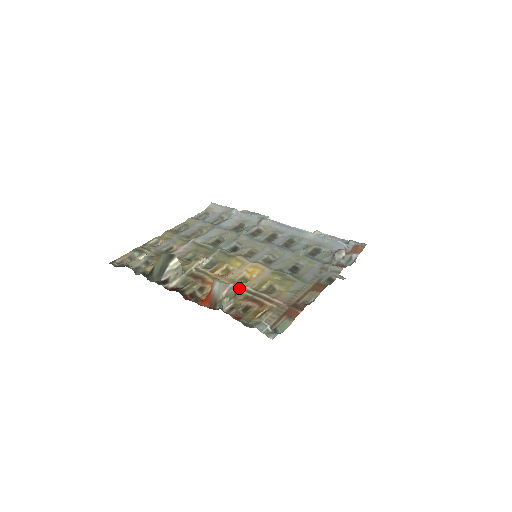
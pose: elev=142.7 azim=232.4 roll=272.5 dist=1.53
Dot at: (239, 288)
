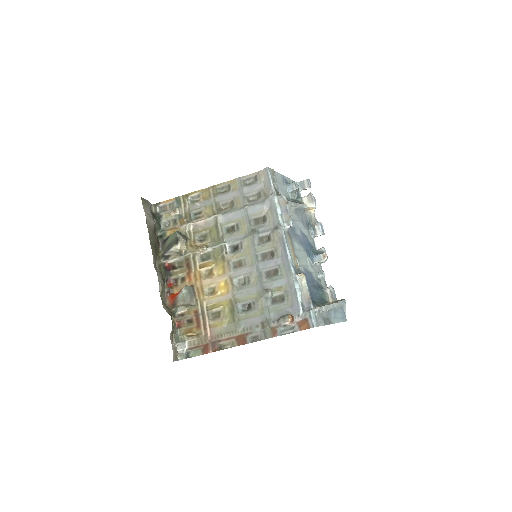
Dot at: (200, 299)
